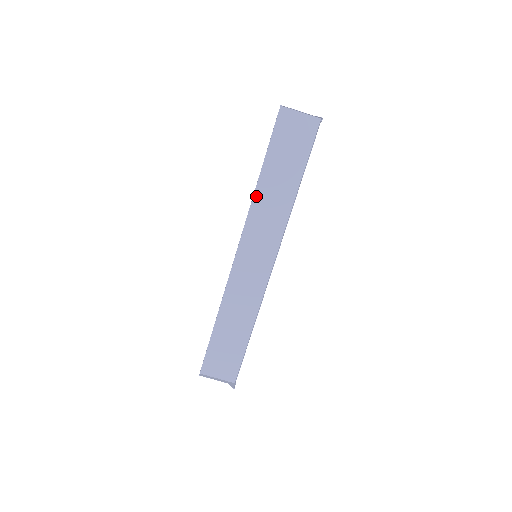
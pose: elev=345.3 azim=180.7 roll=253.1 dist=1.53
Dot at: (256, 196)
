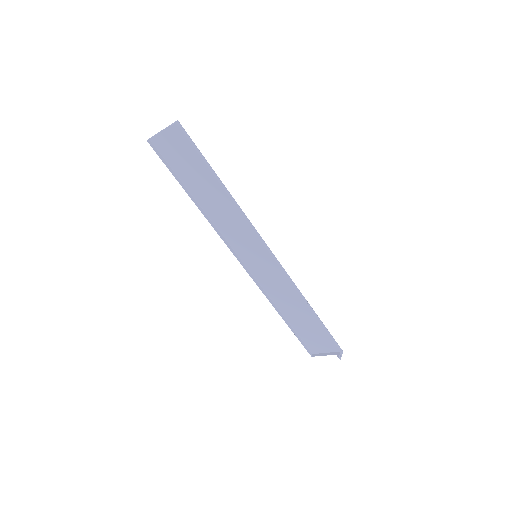
Dot at: (209, 215)
